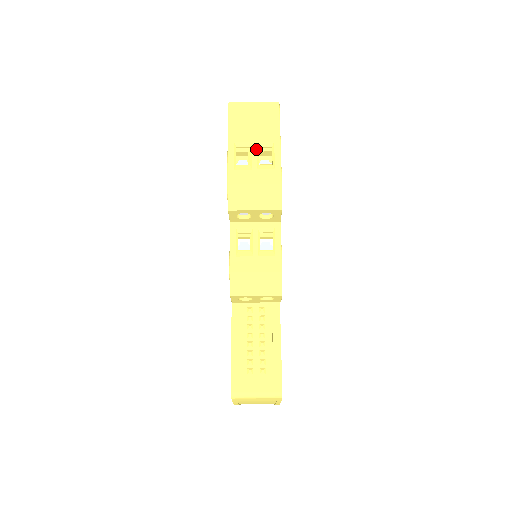
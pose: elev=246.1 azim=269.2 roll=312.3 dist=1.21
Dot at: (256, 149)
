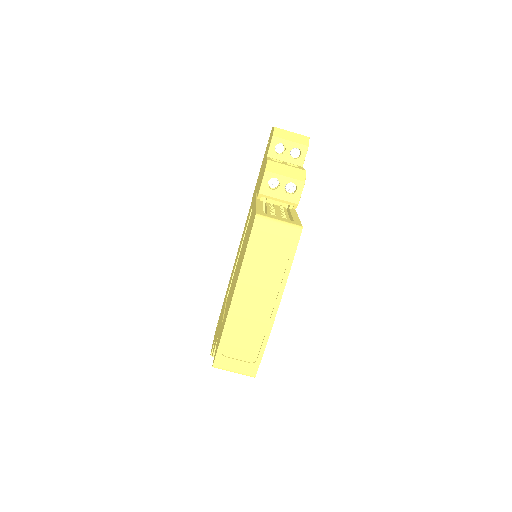
Dot at: occluded
